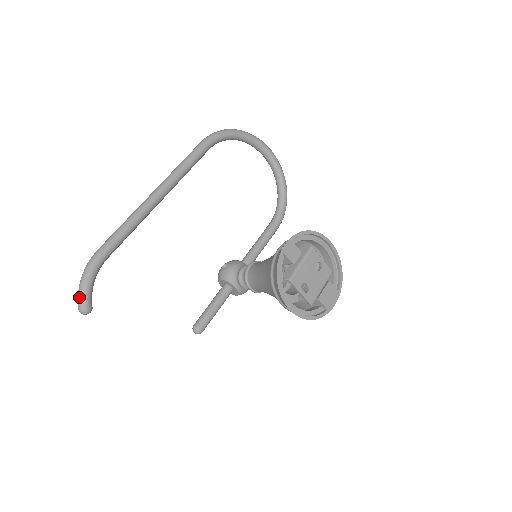
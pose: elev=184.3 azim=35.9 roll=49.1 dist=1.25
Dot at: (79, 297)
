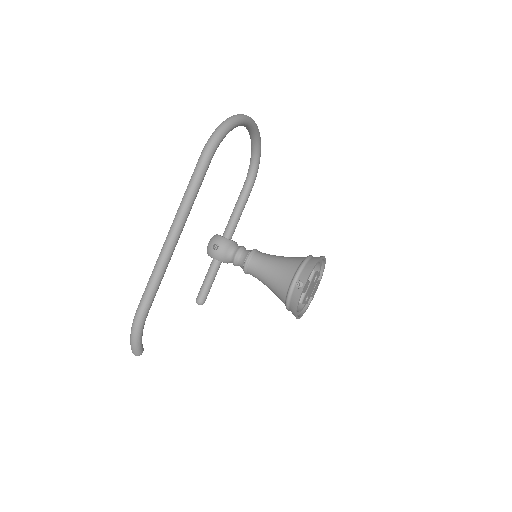
Dot at: (135, 349)
